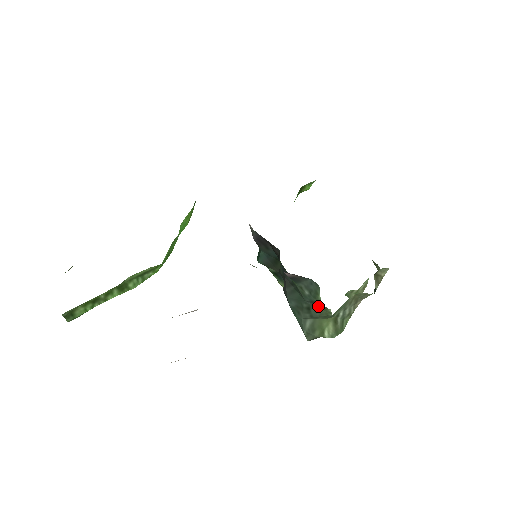
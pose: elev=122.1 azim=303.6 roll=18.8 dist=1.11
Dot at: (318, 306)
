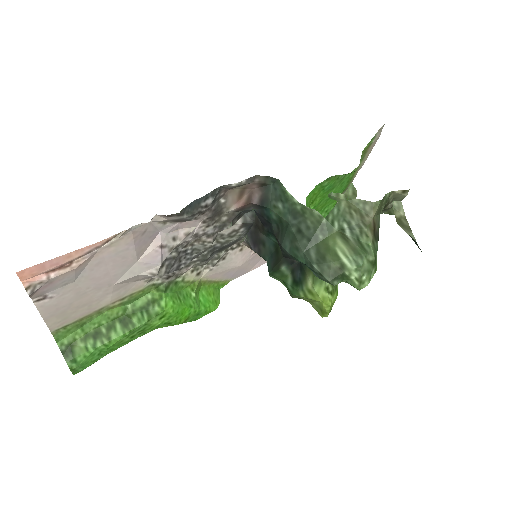
Dot at: (304, 218)
